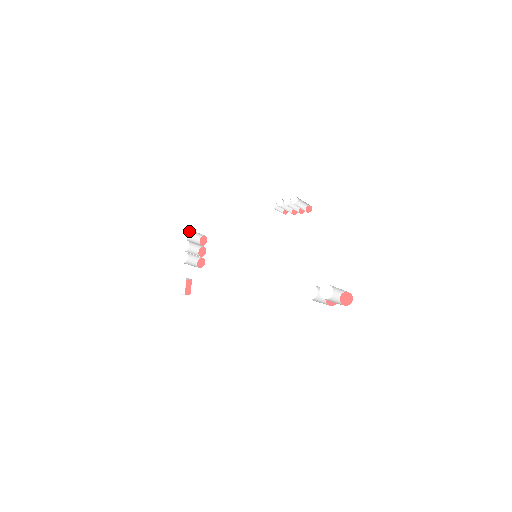
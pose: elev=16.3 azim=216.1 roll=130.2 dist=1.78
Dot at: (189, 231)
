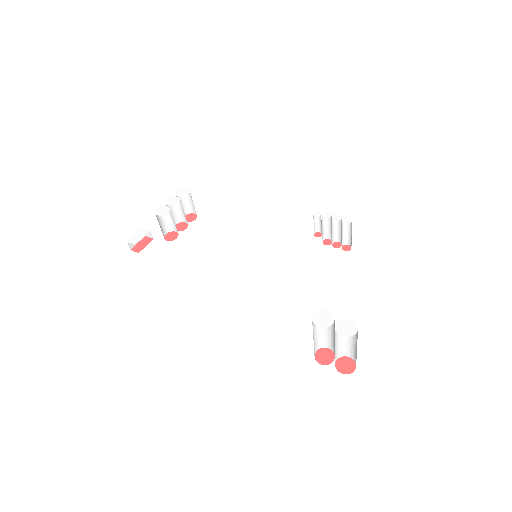
Dot at: (188, 191)
